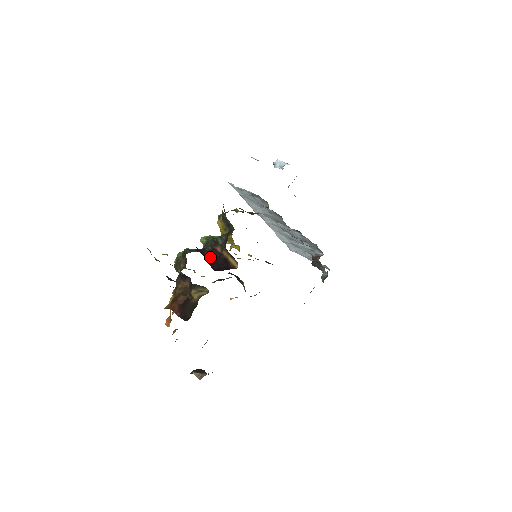
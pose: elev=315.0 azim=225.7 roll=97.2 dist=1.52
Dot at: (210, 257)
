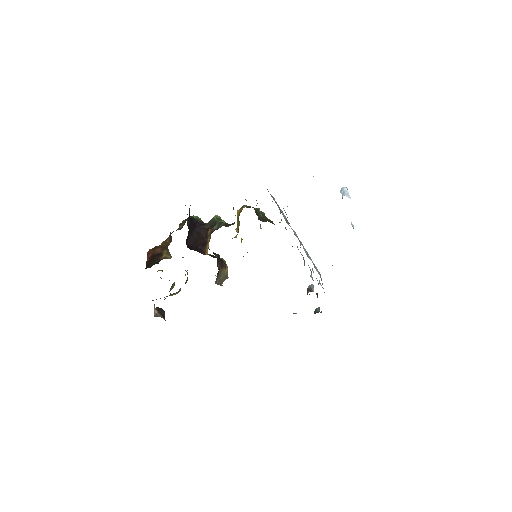
Dot at: (197, 234)
